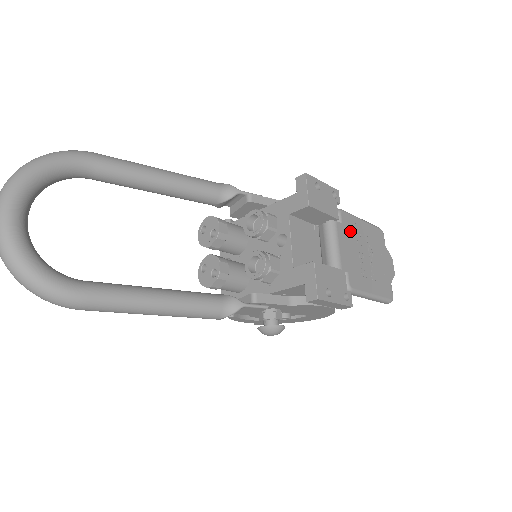
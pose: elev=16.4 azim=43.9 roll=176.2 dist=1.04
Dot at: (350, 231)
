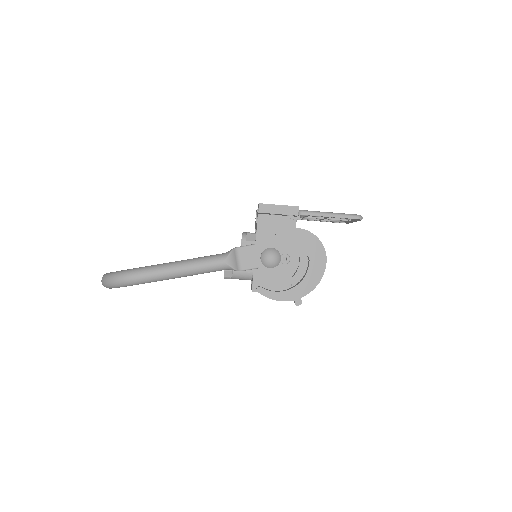
Dot at: occluded
